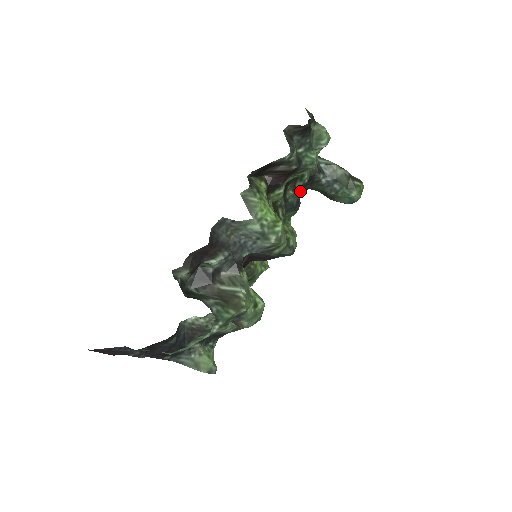
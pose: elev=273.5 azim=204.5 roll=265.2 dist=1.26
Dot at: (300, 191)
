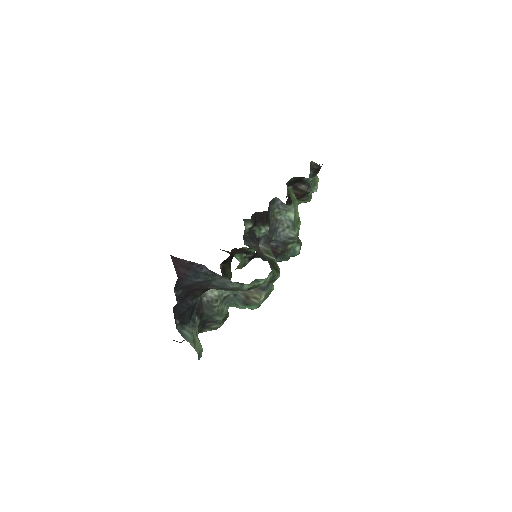
Dot at: occluded
